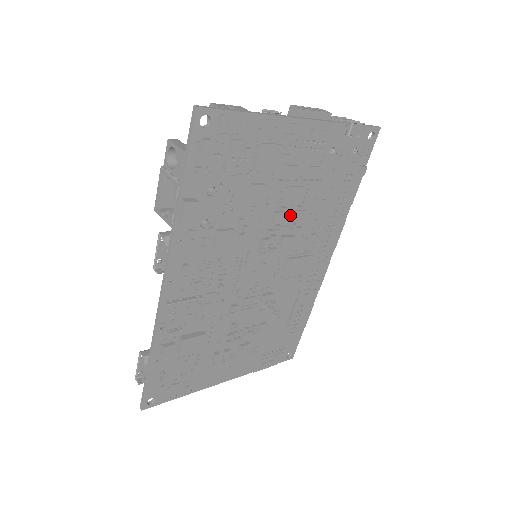
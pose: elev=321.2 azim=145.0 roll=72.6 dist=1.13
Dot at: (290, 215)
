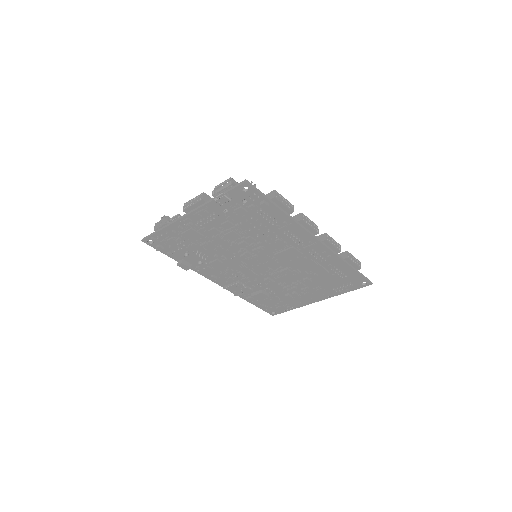
Dot at: (241, 244)
